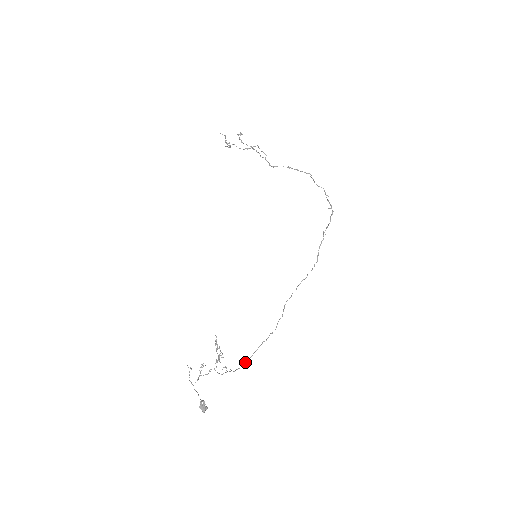
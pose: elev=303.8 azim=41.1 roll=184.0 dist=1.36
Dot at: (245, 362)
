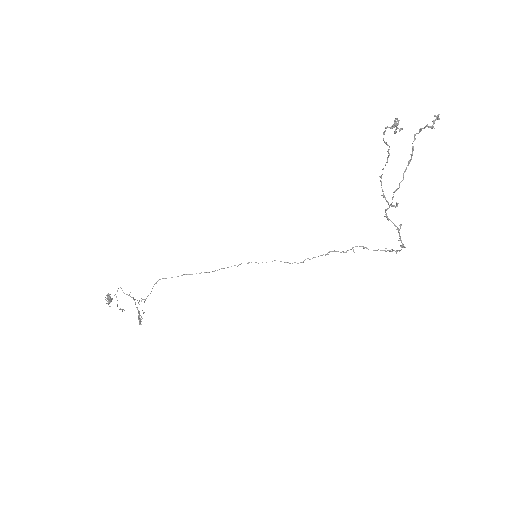
Dot at: occluded
